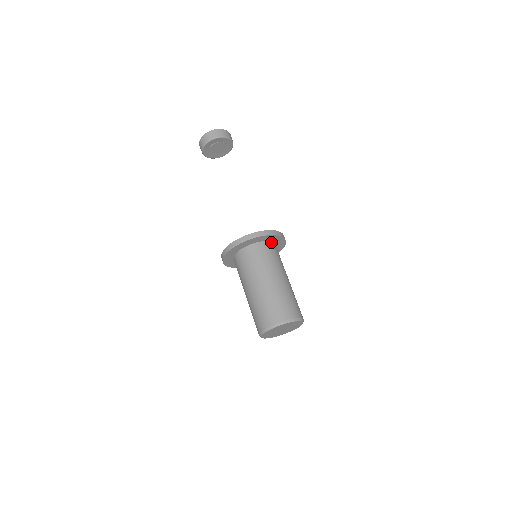
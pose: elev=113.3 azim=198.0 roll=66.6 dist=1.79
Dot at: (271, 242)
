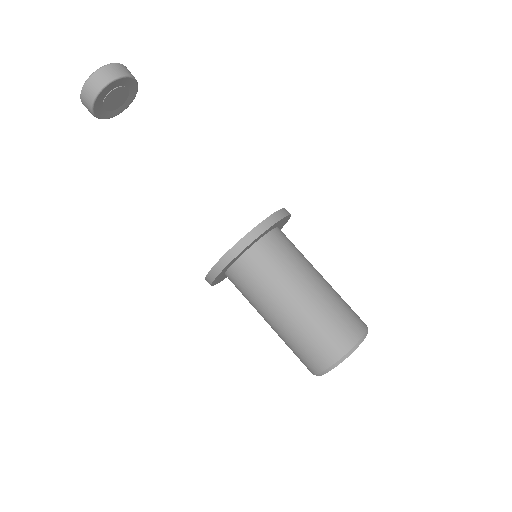
Dot at: (269, 233)
